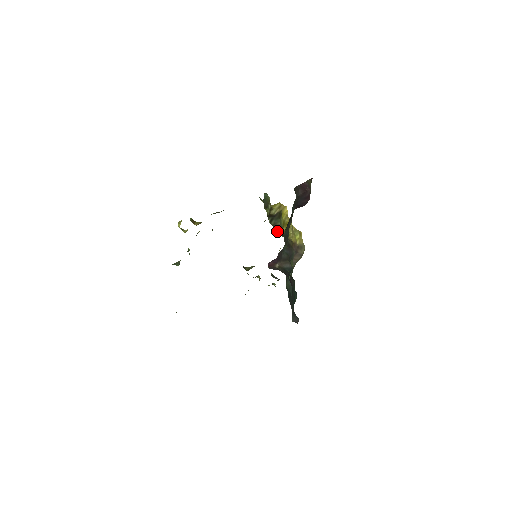
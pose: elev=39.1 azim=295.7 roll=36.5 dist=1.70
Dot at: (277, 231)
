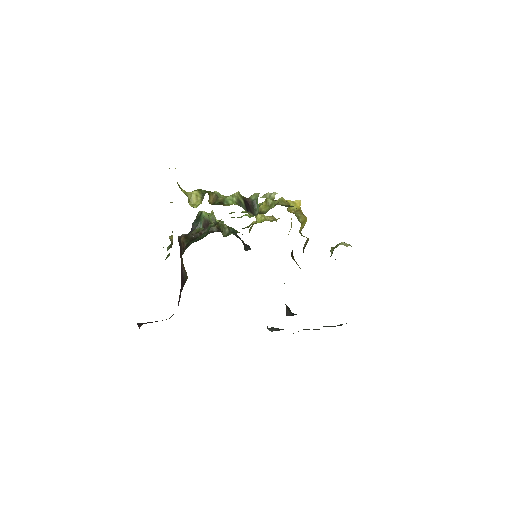
Dot at: occluded
